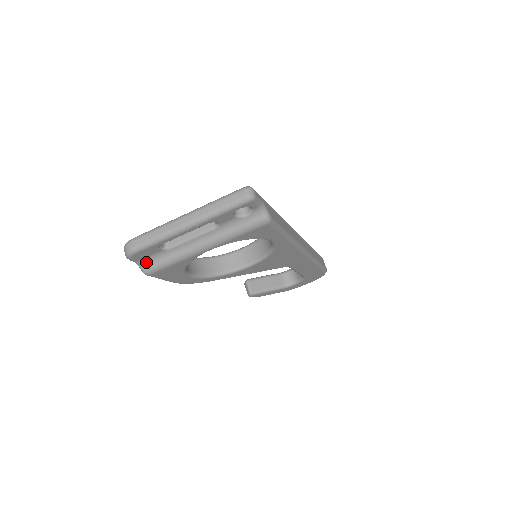
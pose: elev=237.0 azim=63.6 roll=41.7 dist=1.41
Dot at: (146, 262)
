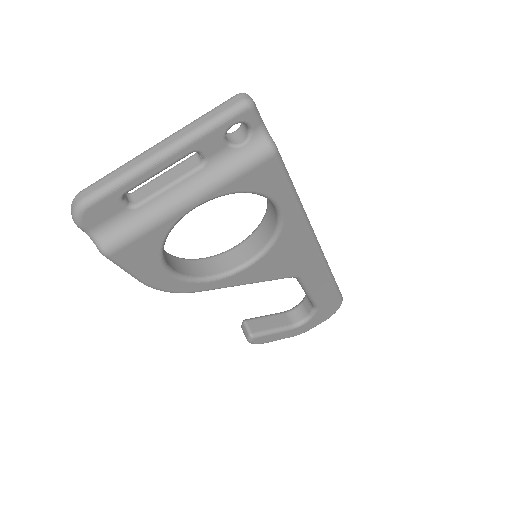
Dot at: (104, 232)
